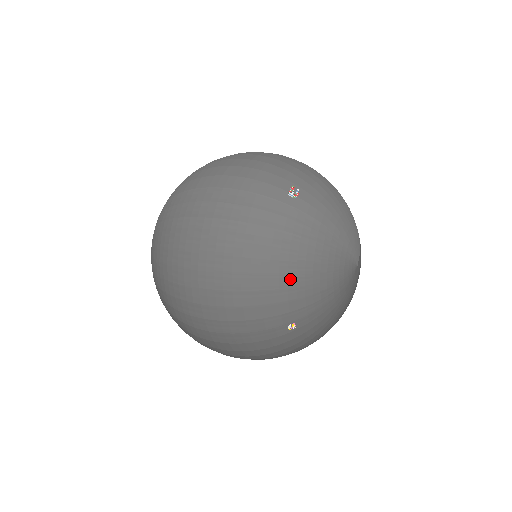
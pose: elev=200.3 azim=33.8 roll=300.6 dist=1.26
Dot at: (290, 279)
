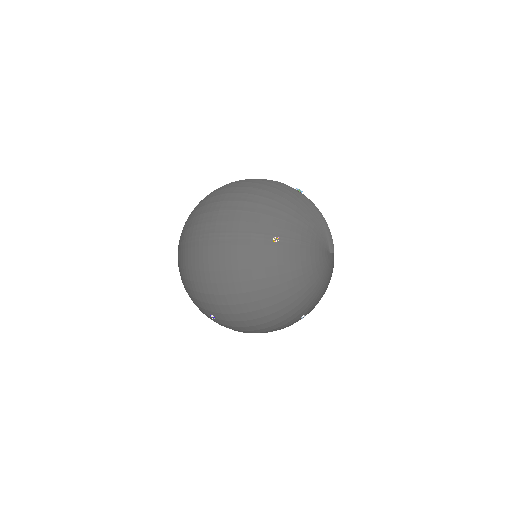
Dot at: (285, 208)
